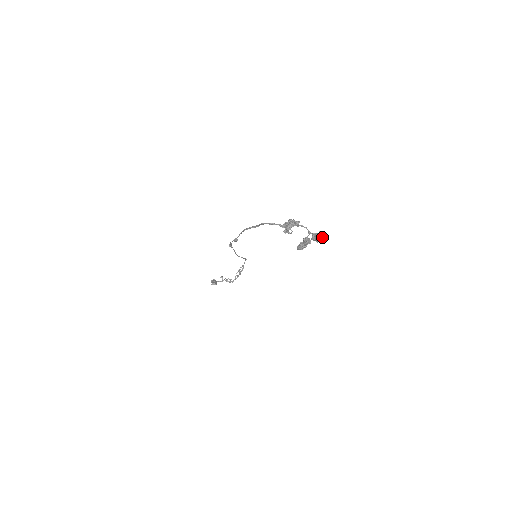
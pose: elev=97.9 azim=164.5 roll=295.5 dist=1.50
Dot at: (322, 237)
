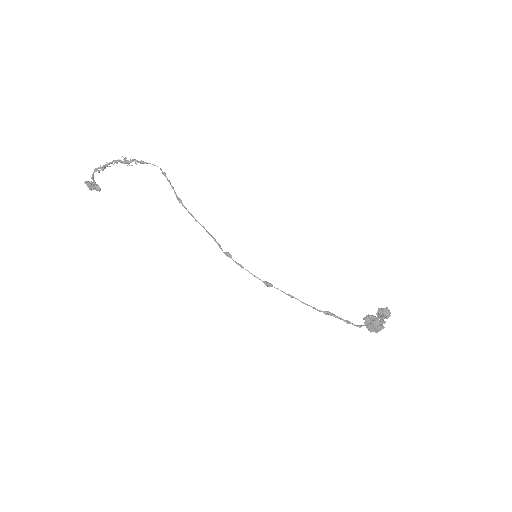
Dot at: (388, 316)
